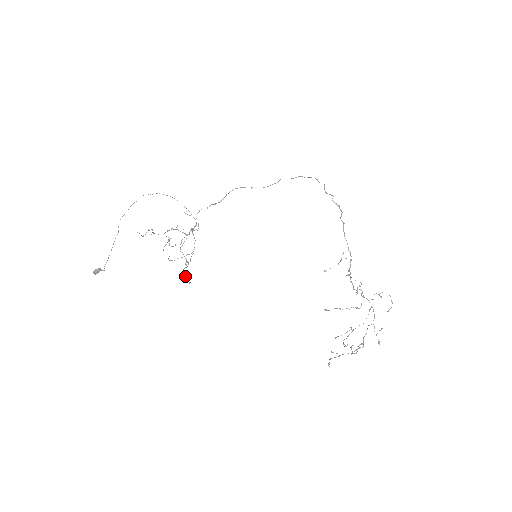
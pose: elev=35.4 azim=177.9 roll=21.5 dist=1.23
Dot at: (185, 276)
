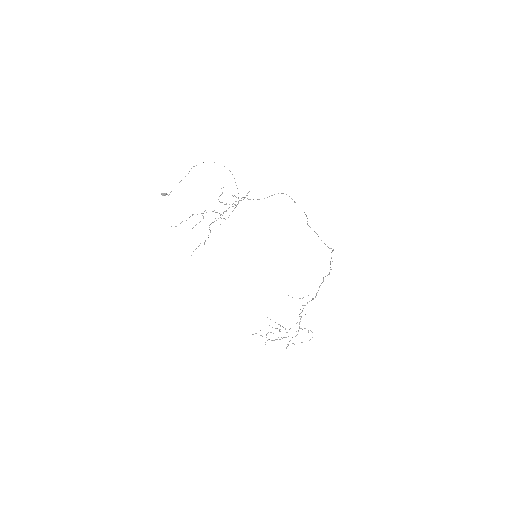
Dot at: (204, 242)
